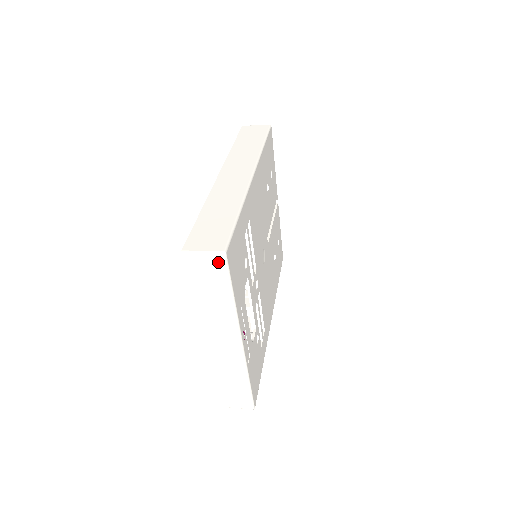
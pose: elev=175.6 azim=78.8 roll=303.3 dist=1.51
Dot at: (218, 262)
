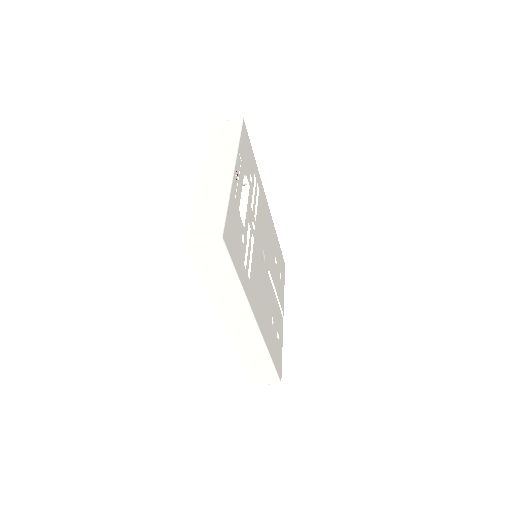
Dot at: (237, 122)
